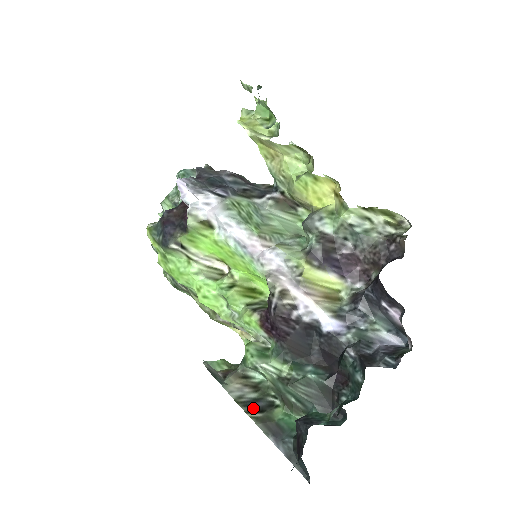
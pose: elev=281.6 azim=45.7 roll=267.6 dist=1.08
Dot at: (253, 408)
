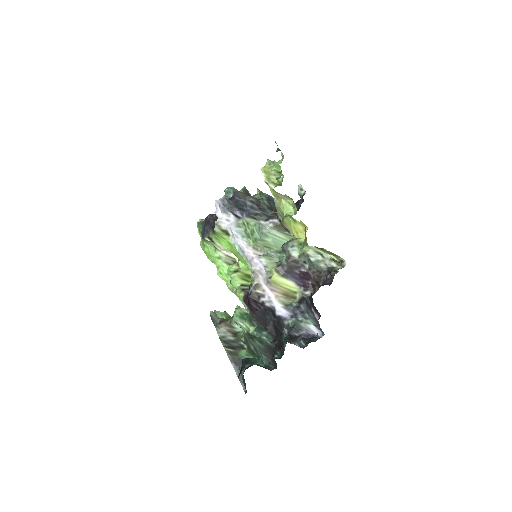
Dot at: (229, 345)
